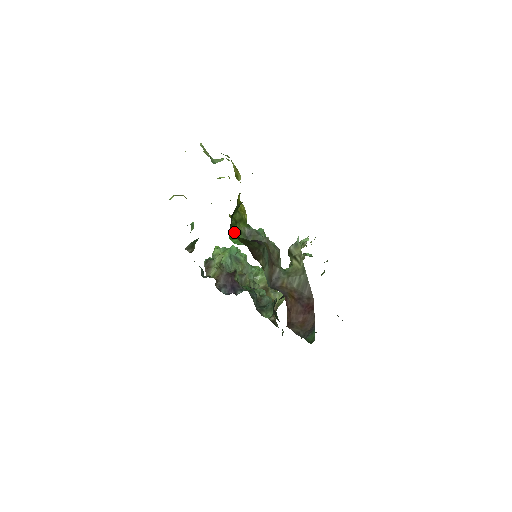
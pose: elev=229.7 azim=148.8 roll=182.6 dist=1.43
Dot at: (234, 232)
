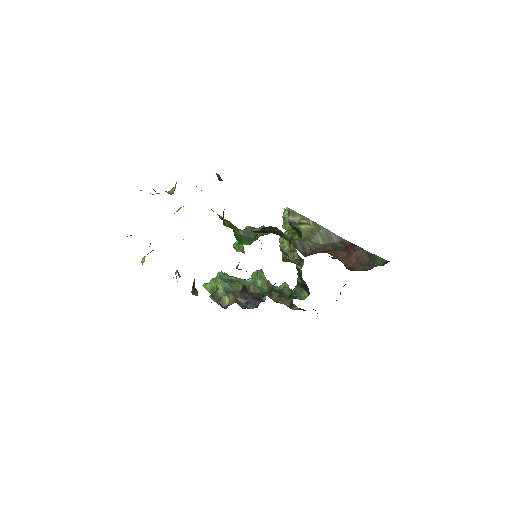
Dot at: (237, 237)
